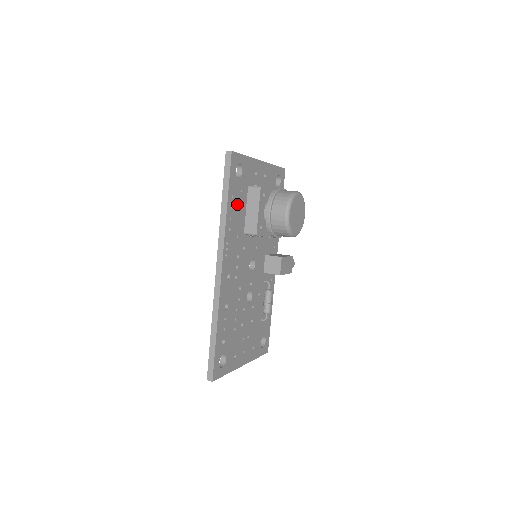
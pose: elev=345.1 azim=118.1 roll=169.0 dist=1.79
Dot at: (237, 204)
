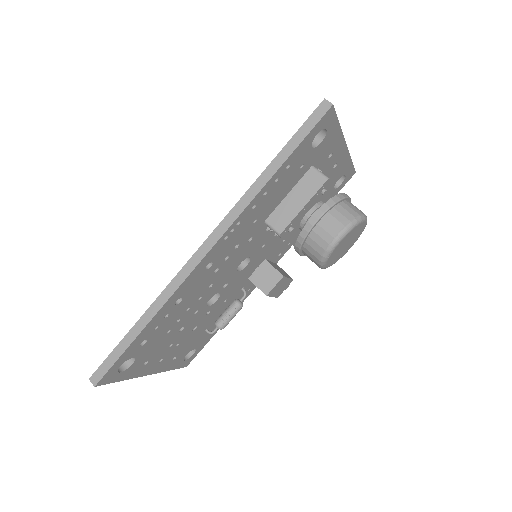
Dot at: (285, 180)
